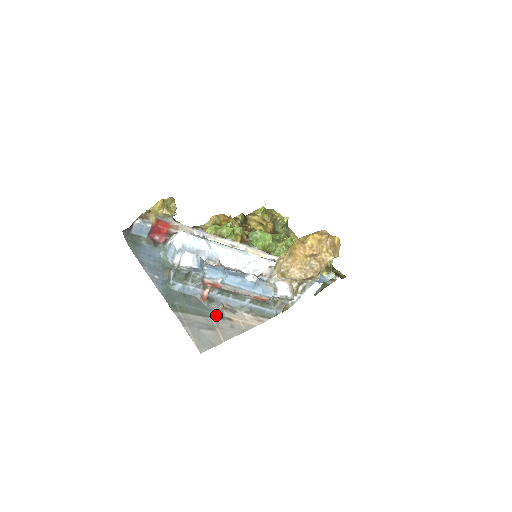
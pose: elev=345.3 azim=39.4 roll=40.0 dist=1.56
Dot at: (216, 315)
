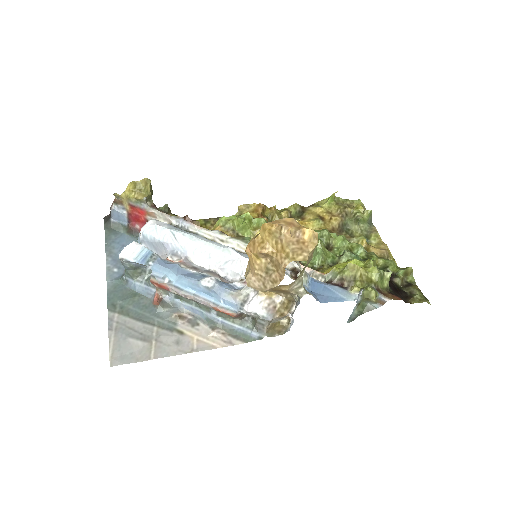
Dot at: (164, 324)
